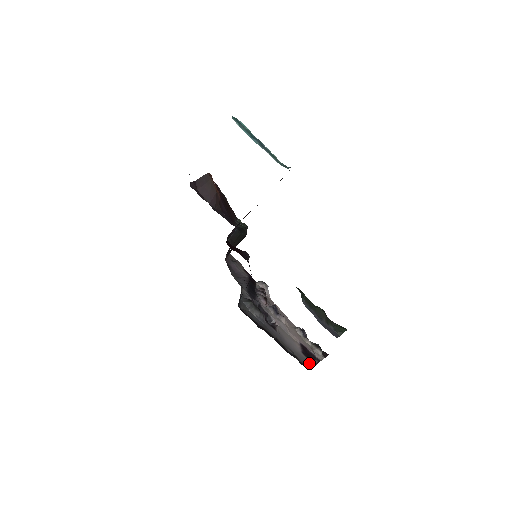
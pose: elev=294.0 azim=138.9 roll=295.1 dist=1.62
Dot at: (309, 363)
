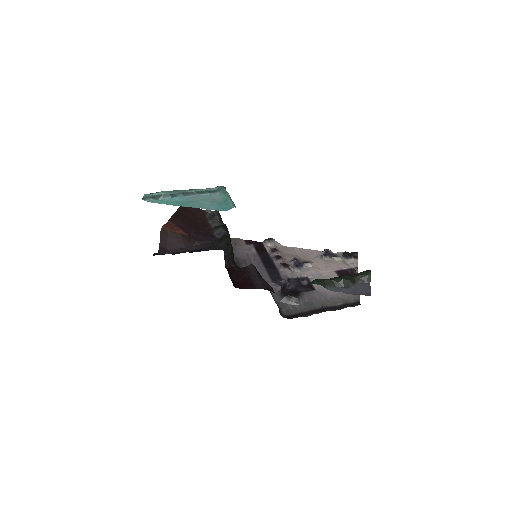
Dot at: occluded
